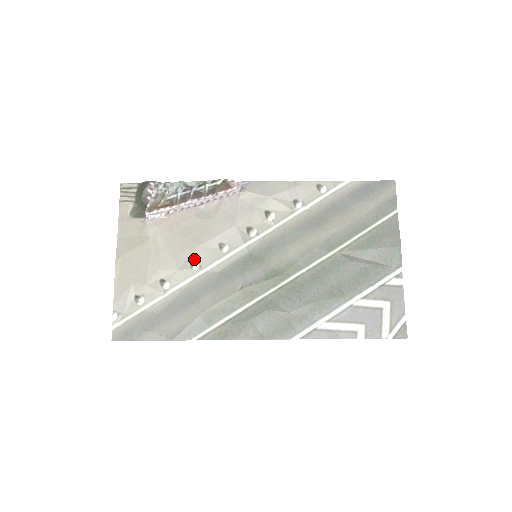
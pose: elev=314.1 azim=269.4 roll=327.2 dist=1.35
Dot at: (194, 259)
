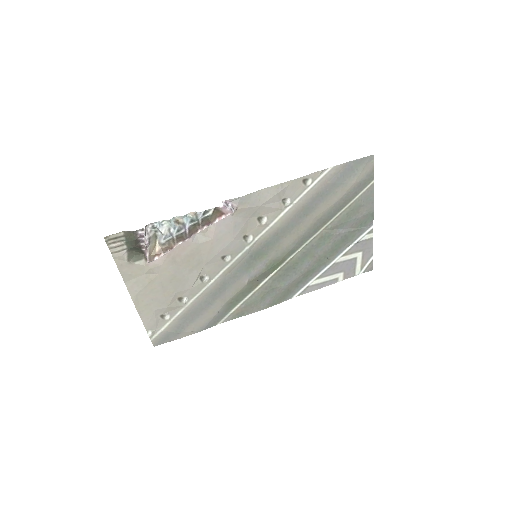
Dot at: (202, 275)
